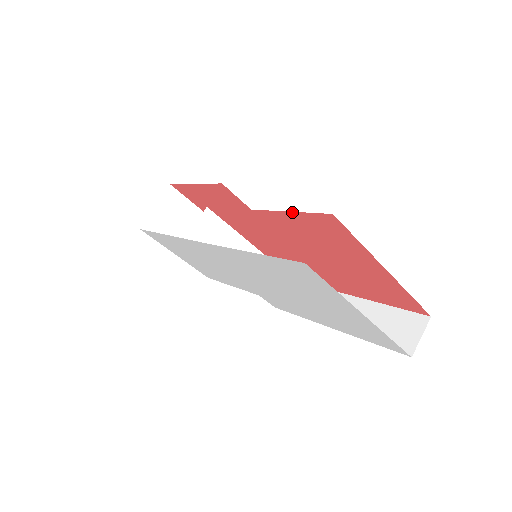
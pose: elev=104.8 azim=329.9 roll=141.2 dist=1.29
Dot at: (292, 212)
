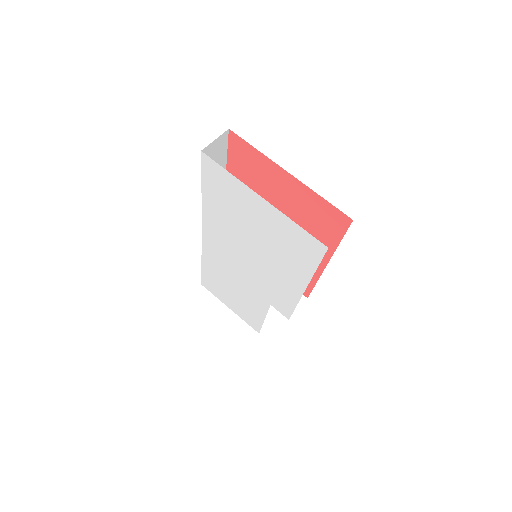
Dot at: (227, 159)
